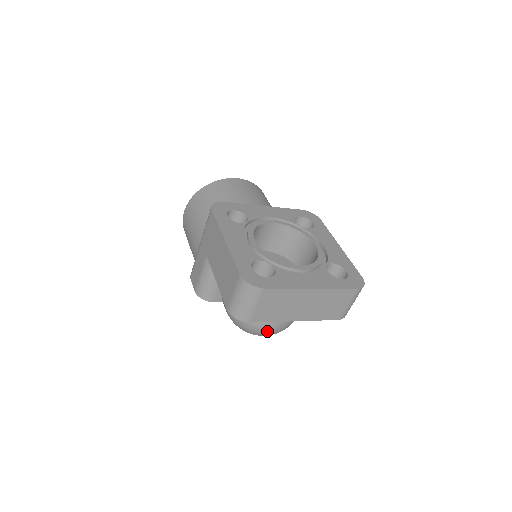
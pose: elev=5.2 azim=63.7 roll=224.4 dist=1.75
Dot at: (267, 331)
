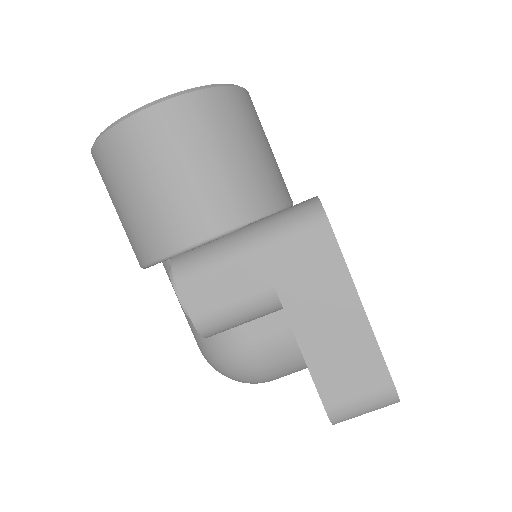
Dot at: occluded
